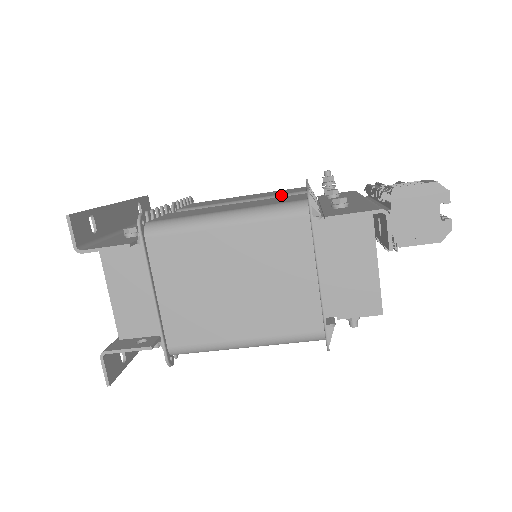
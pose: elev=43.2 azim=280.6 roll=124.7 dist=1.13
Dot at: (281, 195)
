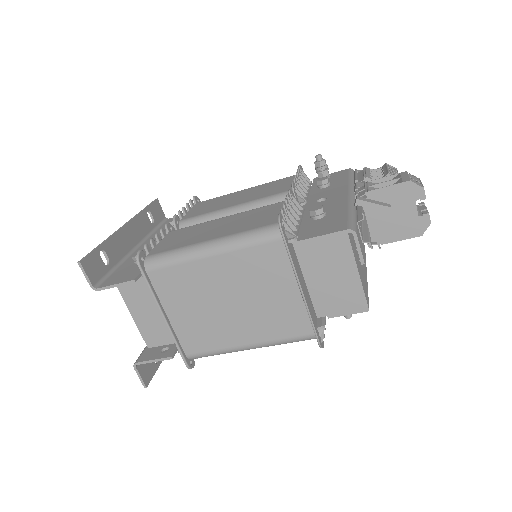
Dot at: (270, 197)
